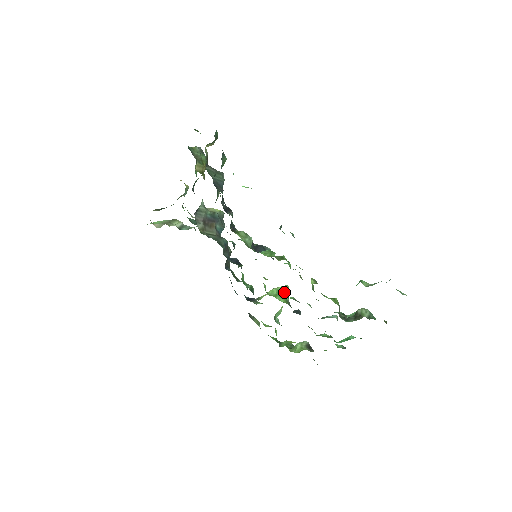
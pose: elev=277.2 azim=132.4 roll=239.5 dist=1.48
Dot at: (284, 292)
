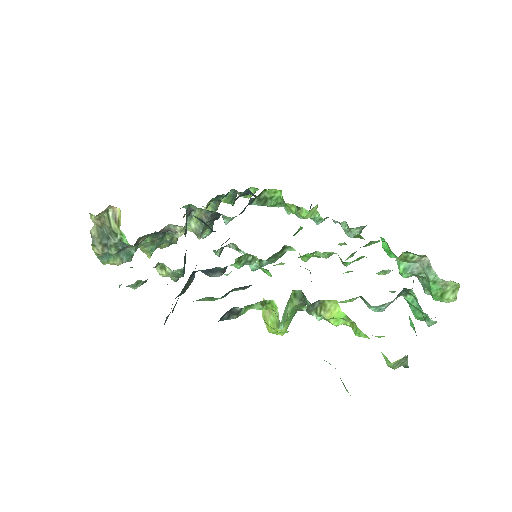
Dot at: occluded
